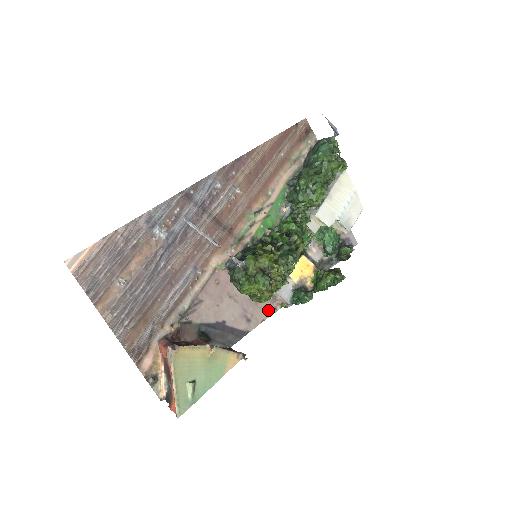
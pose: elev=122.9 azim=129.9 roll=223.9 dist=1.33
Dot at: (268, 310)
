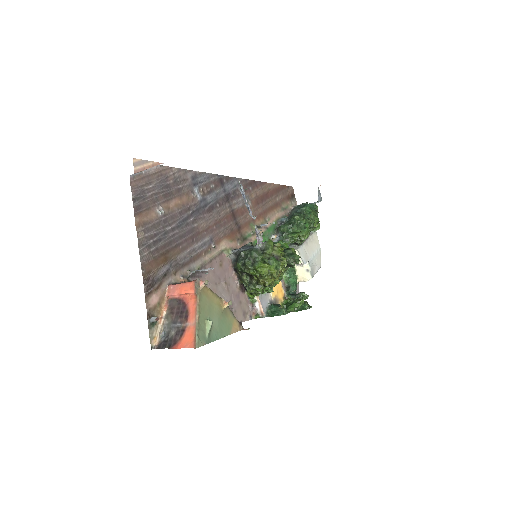
Dot at: (246, 314)
